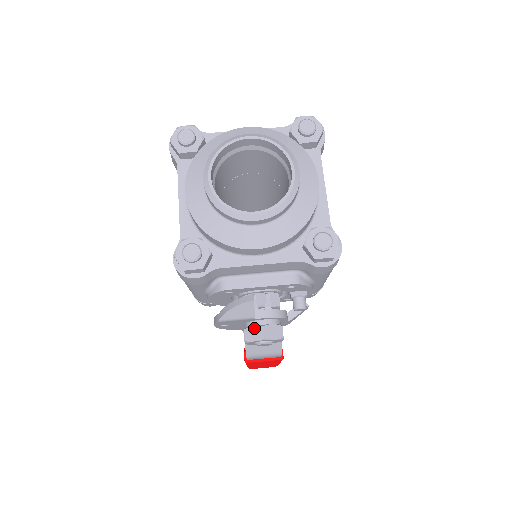
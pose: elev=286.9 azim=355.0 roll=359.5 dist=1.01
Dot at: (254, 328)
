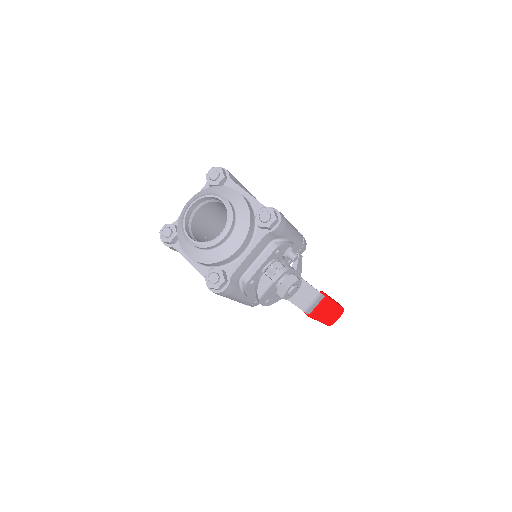
Dot at: (279, 287)
